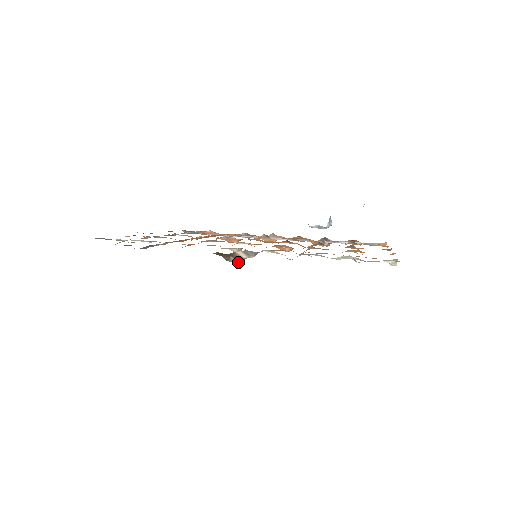
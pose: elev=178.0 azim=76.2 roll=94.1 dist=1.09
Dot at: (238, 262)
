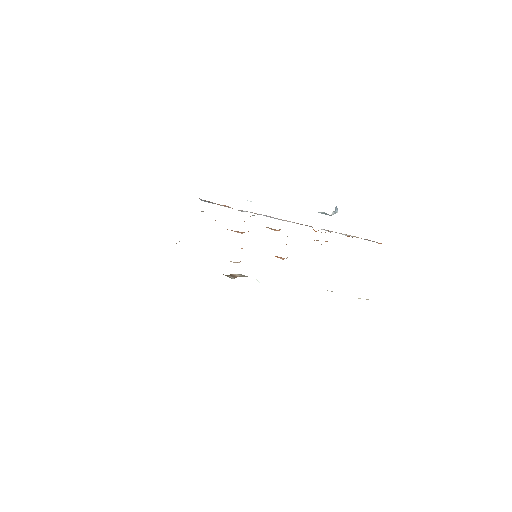
Dot at: (234, 278)
